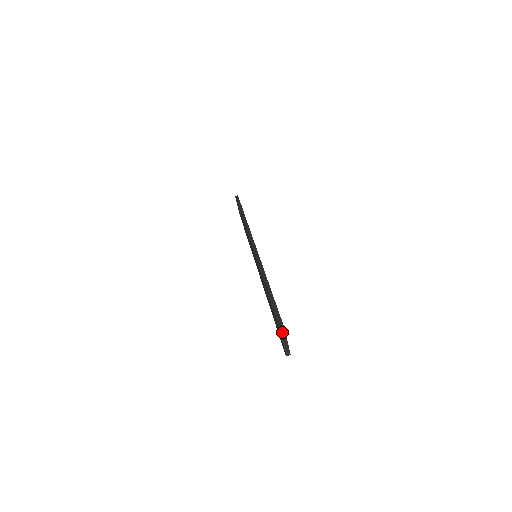
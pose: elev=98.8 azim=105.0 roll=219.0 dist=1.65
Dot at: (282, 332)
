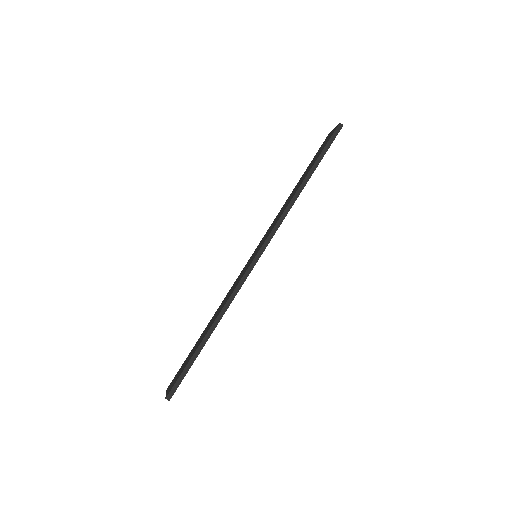
Dot at: (167, 398)
